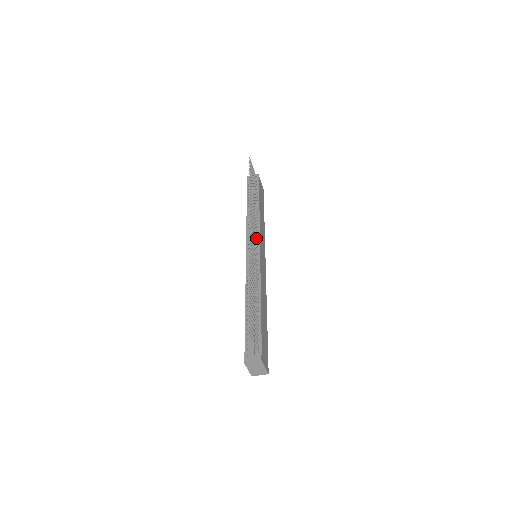
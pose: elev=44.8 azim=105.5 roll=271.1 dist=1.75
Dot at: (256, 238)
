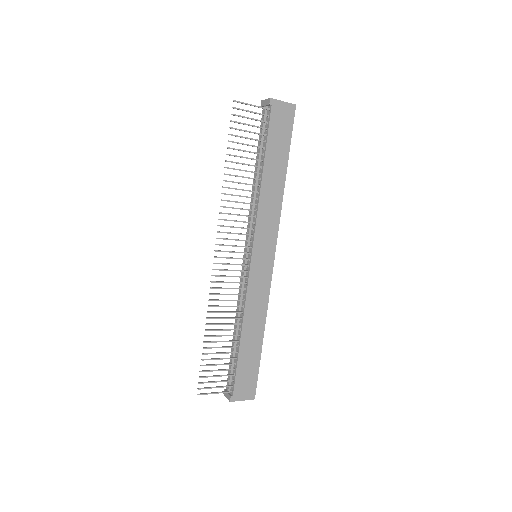
Dot at: occluded
